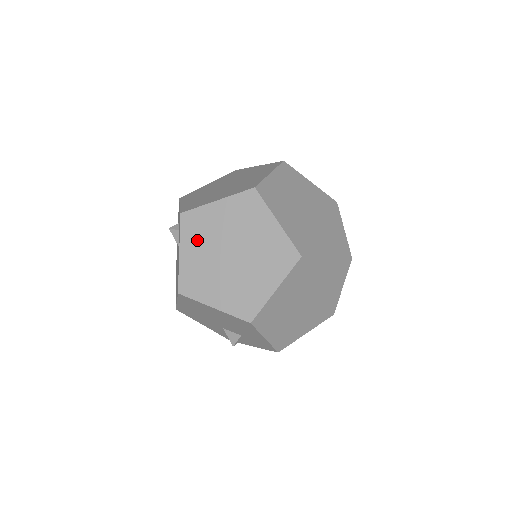
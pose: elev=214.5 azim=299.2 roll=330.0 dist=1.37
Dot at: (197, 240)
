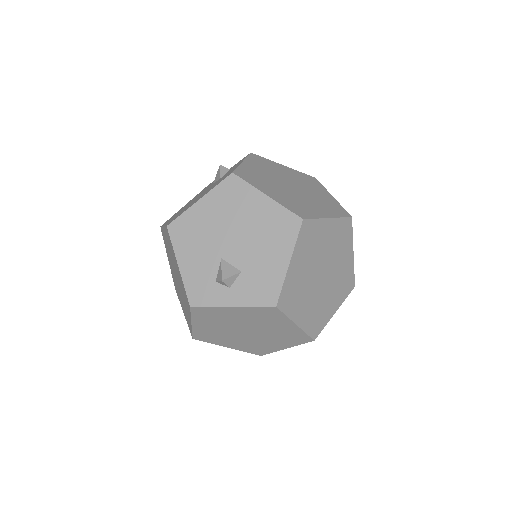
Dot at: (262, 167)
